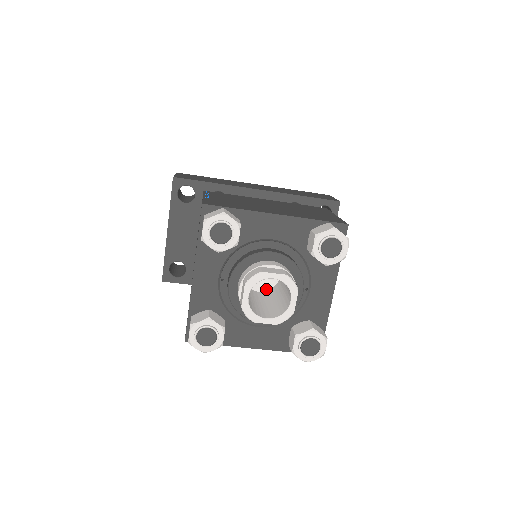
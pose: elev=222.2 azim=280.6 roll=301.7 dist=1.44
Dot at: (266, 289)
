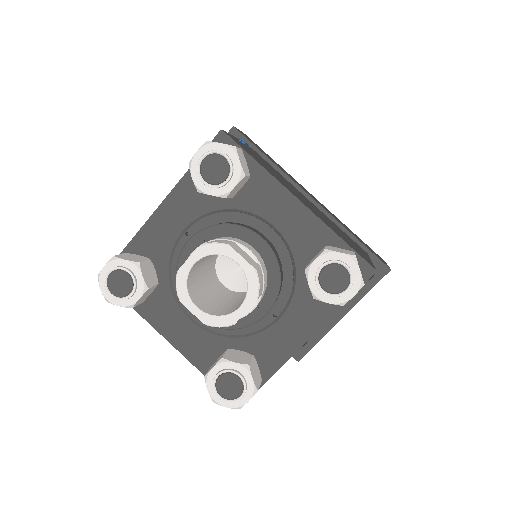
Dot at: (234, 288)
